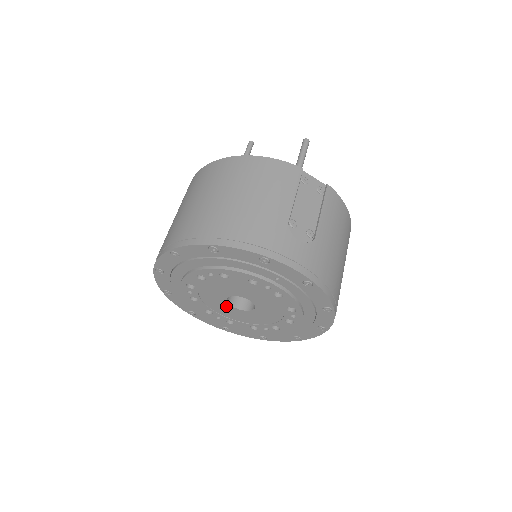
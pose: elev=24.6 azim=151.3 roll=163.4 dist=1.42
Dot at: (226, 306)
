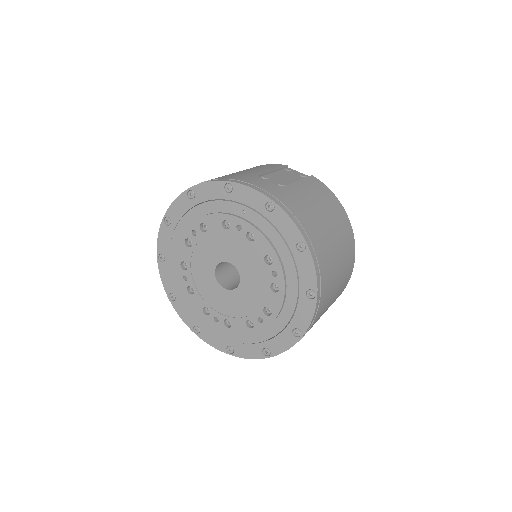
Dot at: (217, 290)
